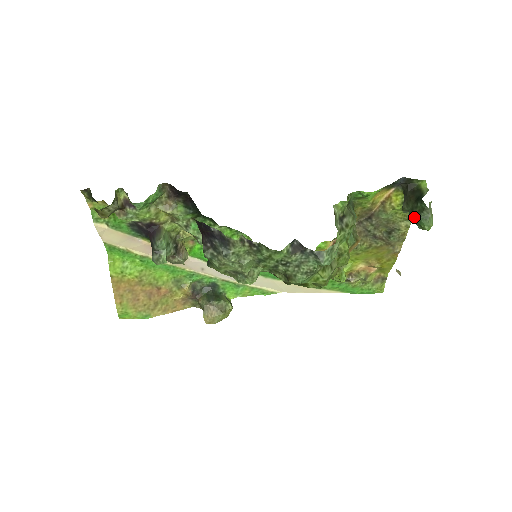
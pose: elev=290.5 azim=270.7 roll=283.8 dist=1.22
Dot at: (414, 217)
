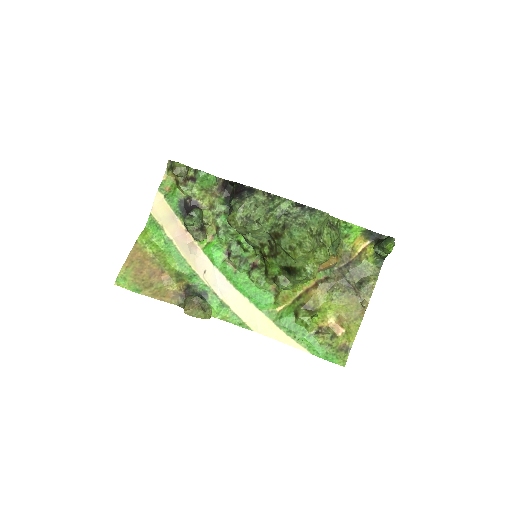
Dot at: (382, 243)
